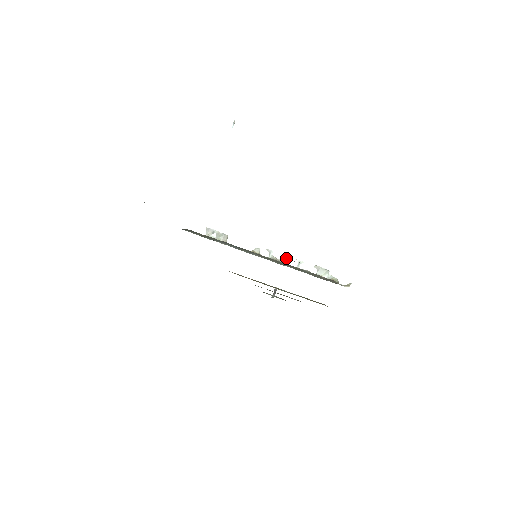
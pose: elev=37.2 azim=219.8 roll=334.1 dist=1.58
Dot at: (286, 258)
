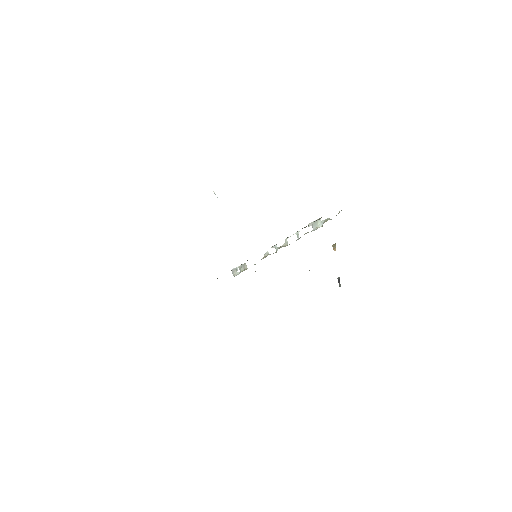
Dot at: (333, 249)
